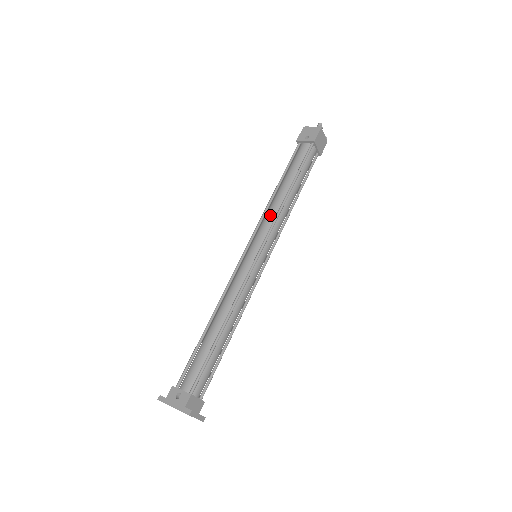
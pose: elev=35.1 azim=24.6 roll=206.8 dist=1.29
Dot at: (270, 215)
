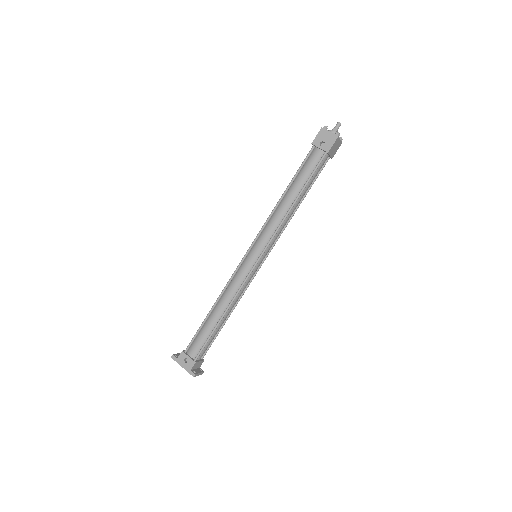
Dot at: (273, 224)
